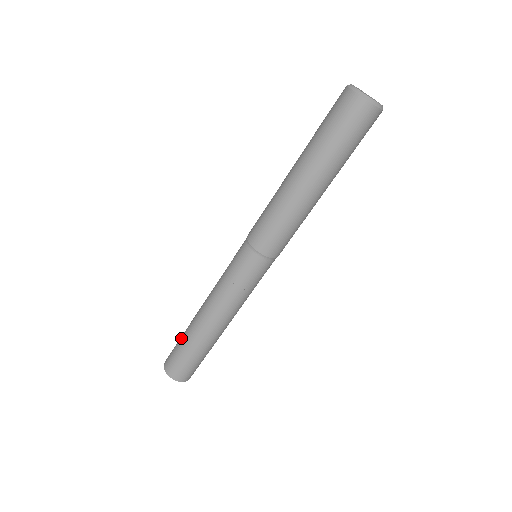
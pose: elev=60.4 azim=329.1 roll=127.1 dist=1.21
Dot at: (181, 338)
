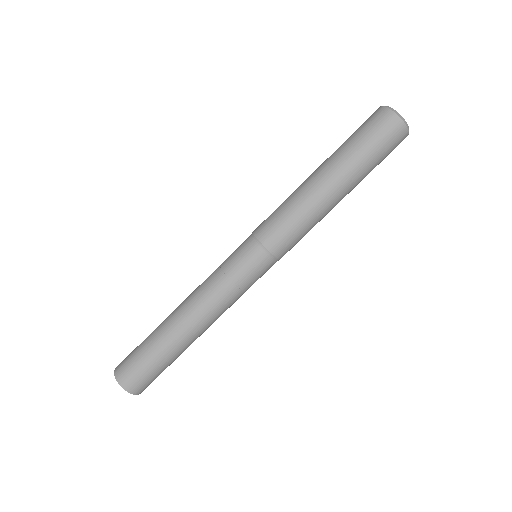
Dot at: (146, 341)
